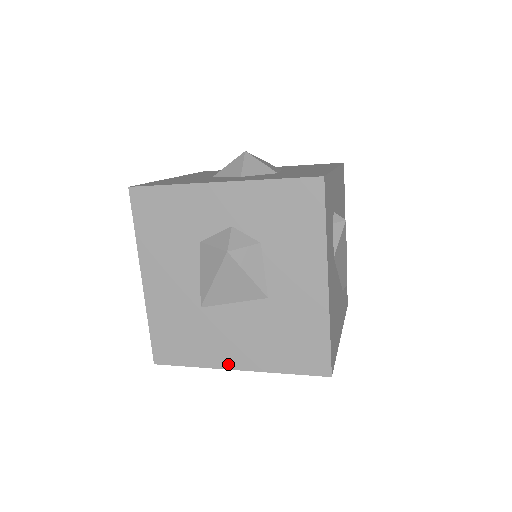
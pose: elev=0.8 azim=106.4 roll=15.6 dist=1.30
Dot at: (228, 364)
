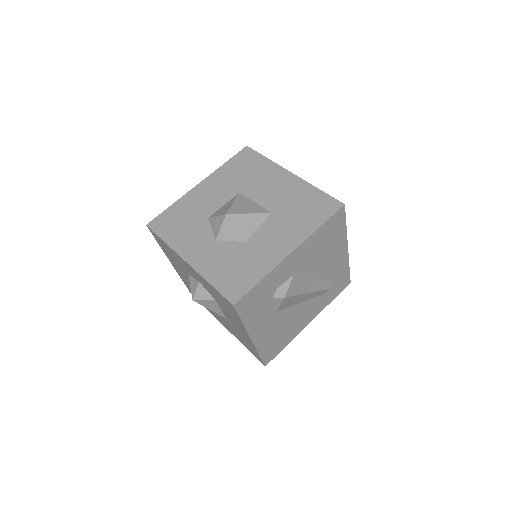
Dot at: (221, 322)
